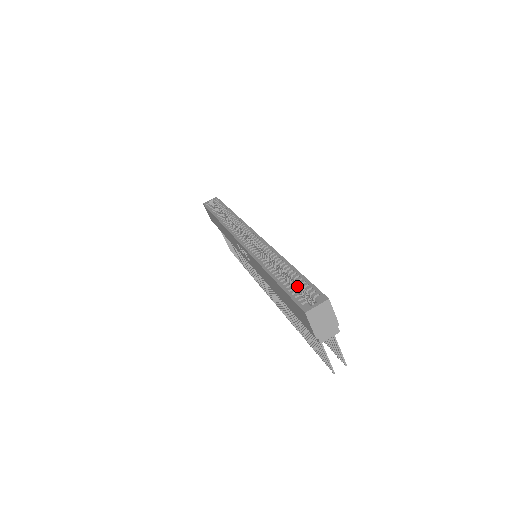
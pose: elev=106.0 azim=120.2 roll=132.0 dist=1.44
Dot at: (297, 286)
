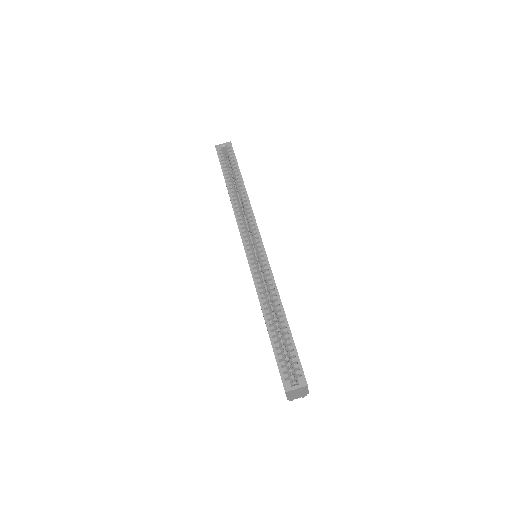
Dot at: (285, 345)
